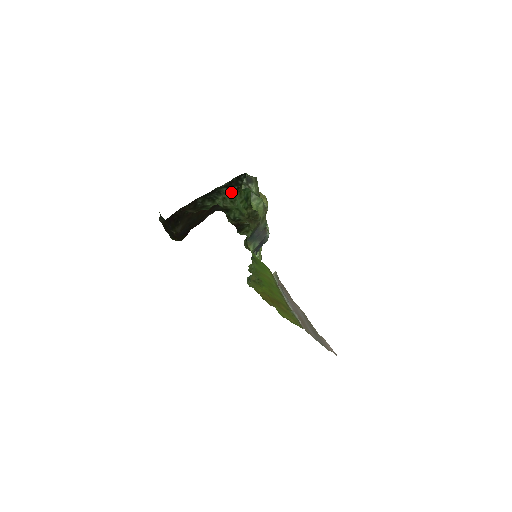
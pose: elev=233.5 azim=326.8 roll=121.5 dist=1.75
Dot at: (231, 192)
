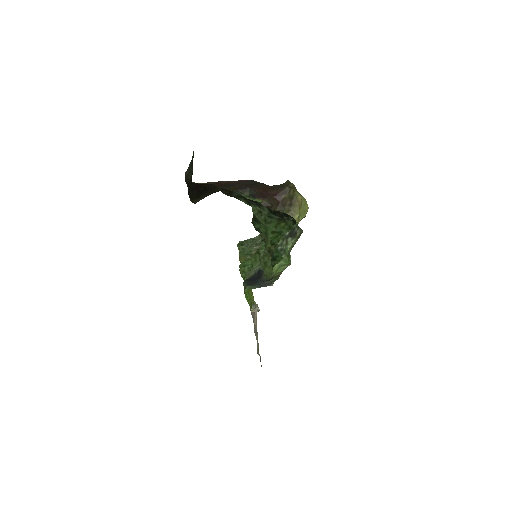
Dot at: (271, 215)
